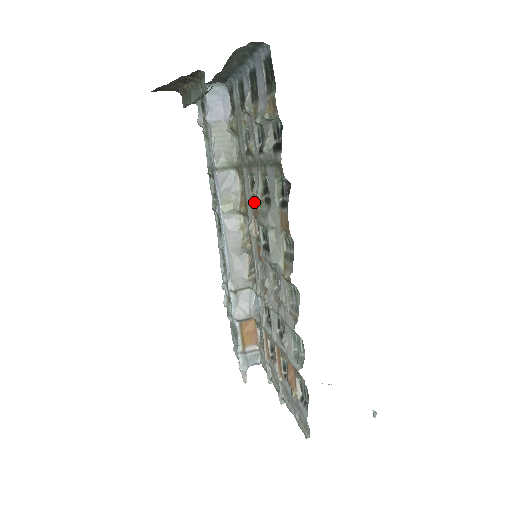
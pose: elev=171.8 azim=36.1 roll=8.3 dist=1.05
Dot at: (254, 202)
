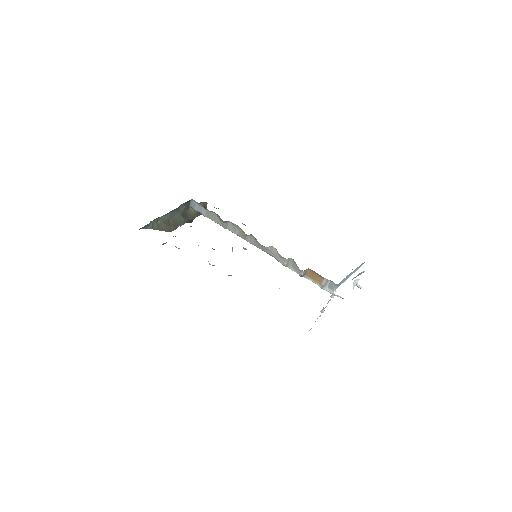
Dot at: occluded
